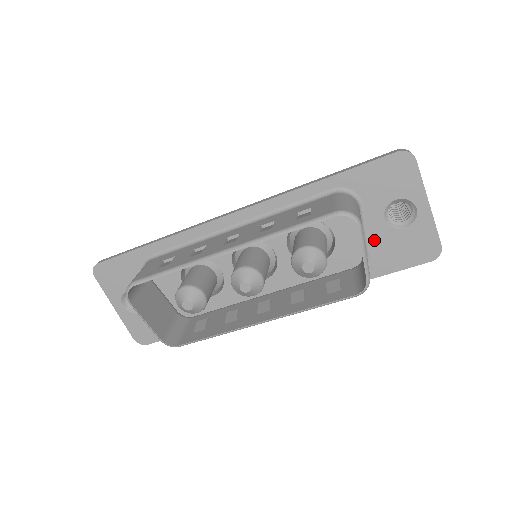
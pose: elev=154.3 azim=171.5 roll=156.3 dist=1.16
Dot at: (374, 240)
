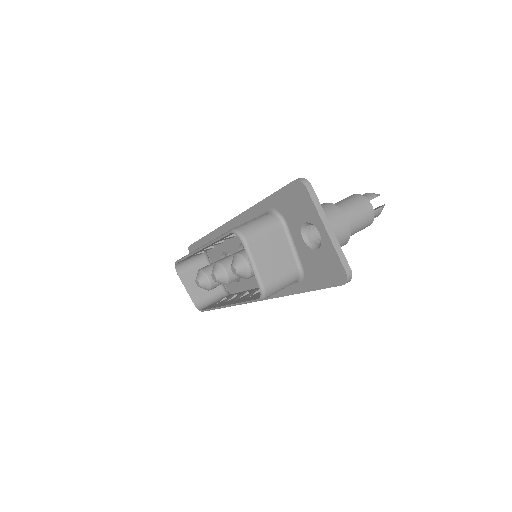
Dot at: (302, 256)
